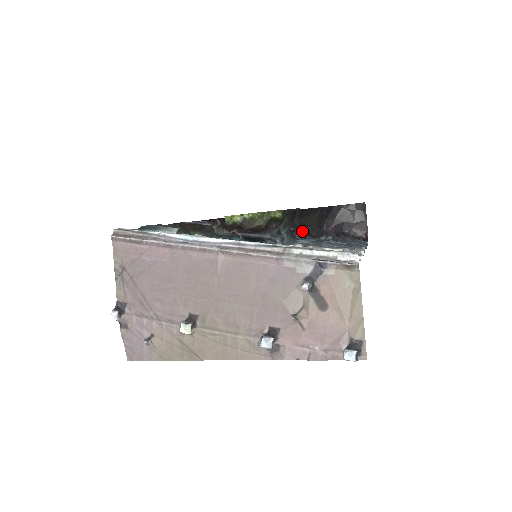
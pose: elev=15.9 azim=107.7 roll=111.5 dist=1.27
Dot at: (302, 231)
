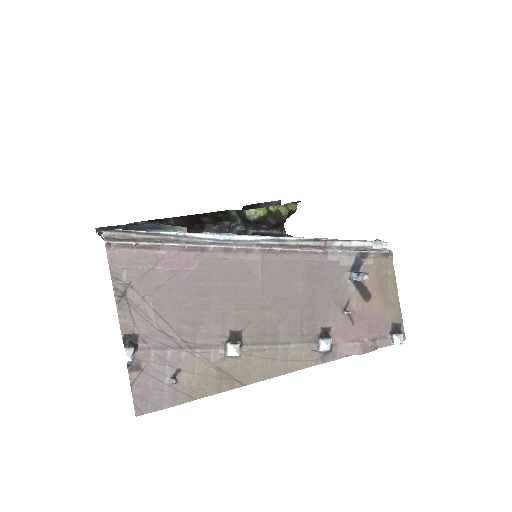
Dot at: occluded
